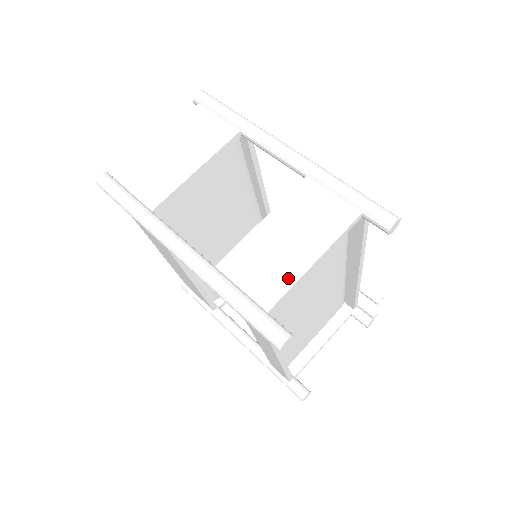
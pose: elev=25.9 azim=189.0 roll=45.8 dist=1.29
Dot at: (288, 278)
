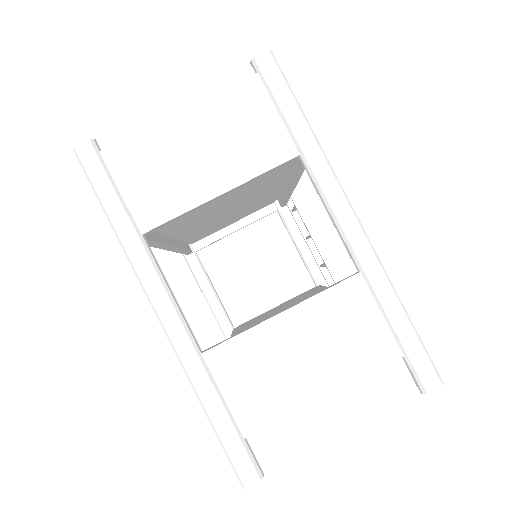
Dot at: (283, 406)
